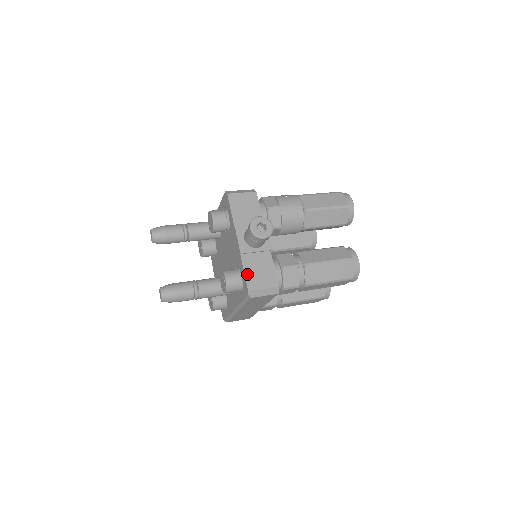
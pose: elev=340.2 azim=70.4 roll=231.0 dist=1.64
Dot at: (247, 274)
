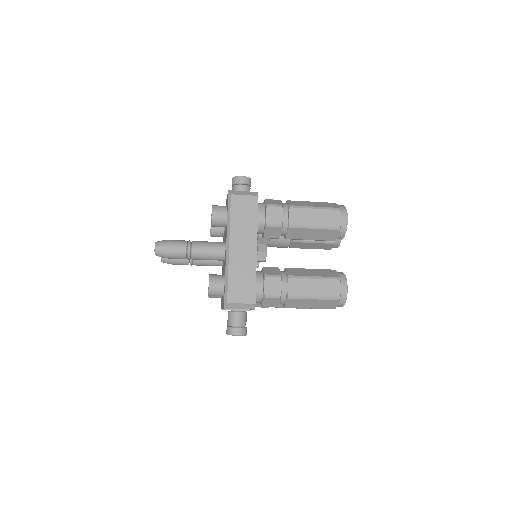
Dot at: occluded
